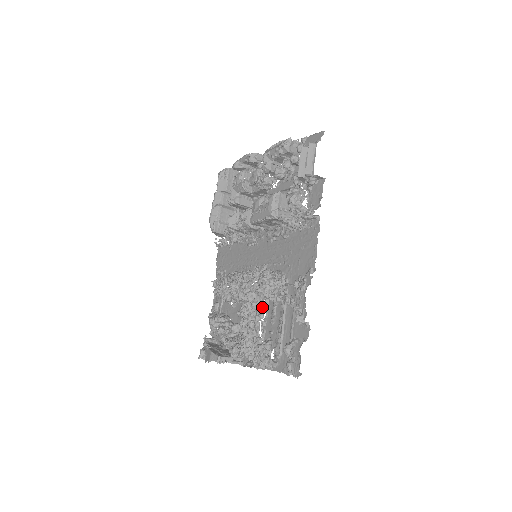
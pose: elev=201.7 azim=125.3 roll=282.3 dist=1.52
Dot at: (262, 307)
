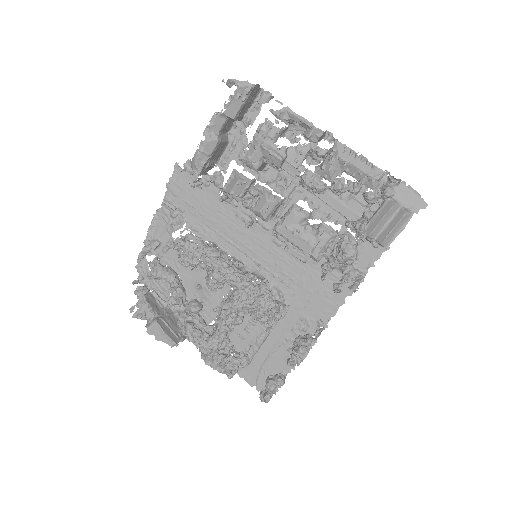
Dot at: occluded
